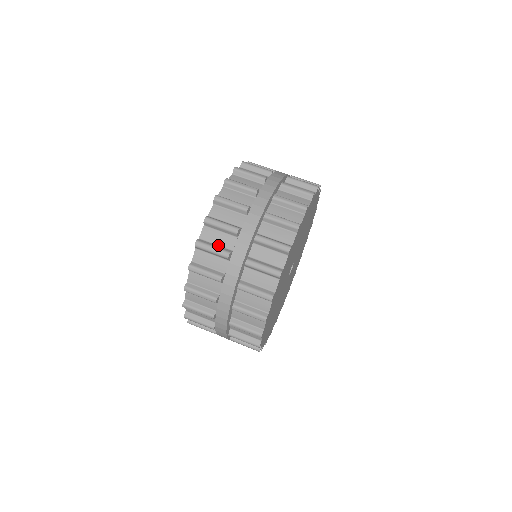
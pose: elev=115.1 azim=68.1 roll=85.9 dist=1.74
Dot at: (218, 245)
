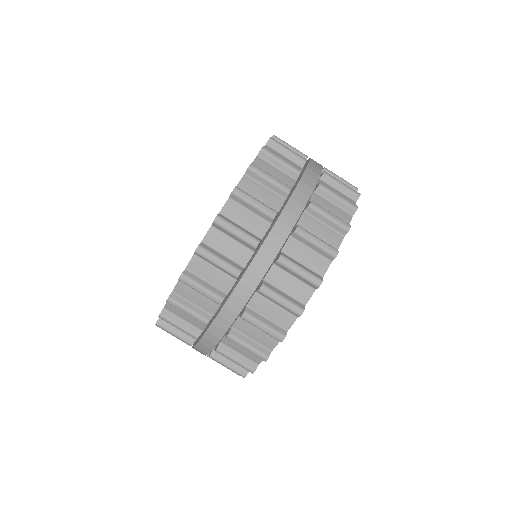
Dot at: (196, 305)
